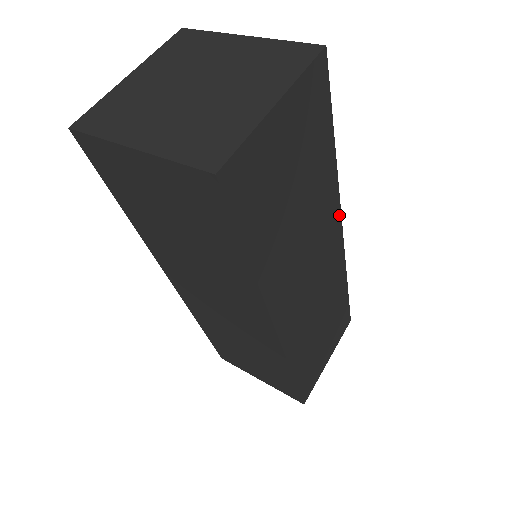
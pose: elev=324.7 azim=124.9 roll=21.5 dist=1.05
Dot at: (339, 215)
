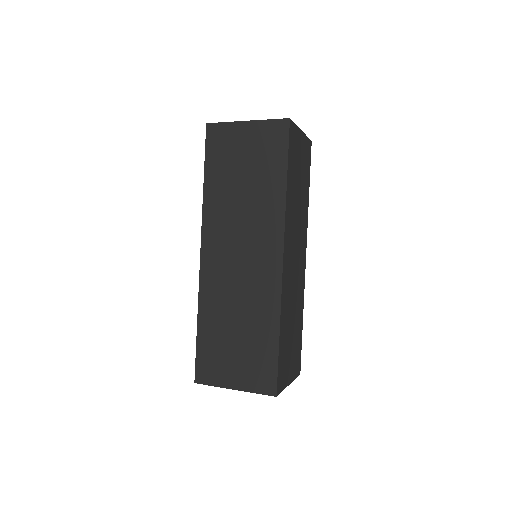
Dot at: (306, 242)
